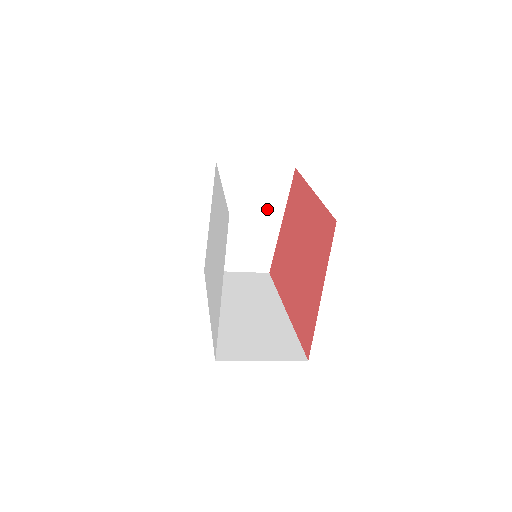
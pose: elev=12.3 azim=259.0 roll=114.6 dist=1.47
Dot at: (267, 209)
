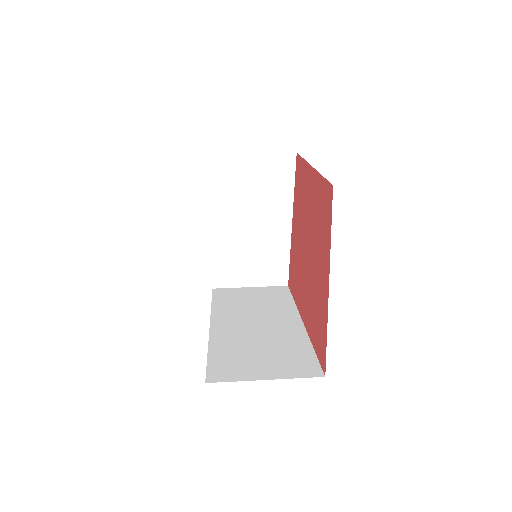
Dot at: (272, 207)
